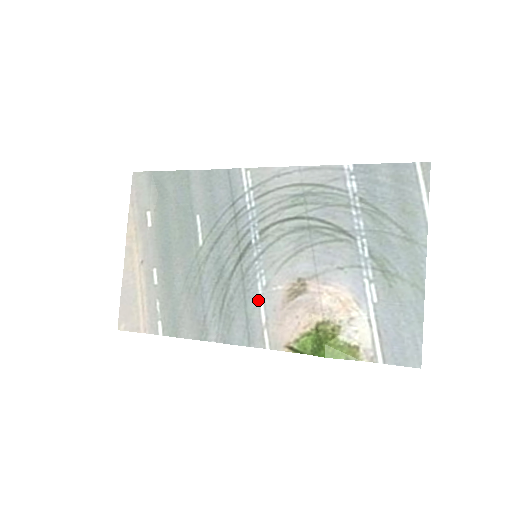
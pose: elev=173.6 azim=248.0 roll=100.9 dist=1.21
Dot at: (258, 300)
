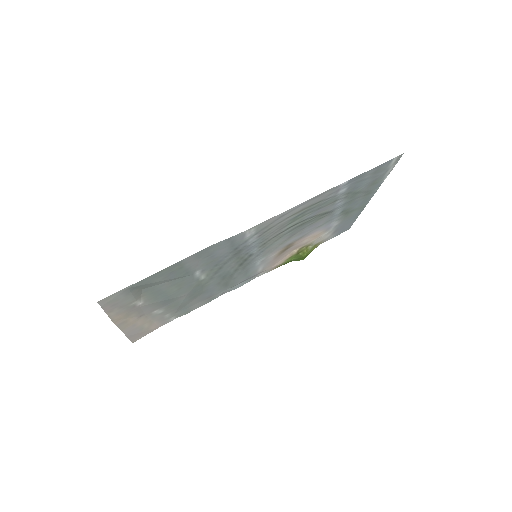
Dot at: (257, 268)
